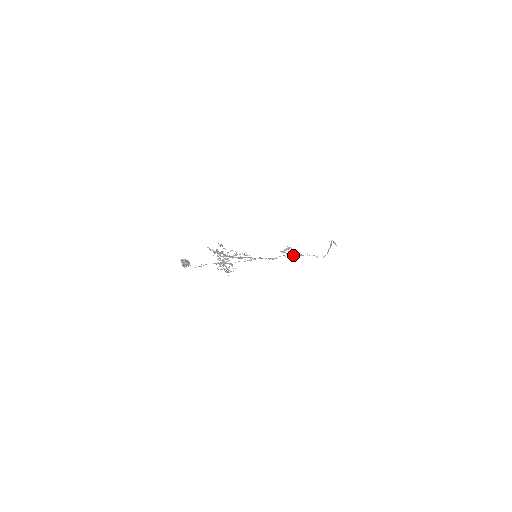
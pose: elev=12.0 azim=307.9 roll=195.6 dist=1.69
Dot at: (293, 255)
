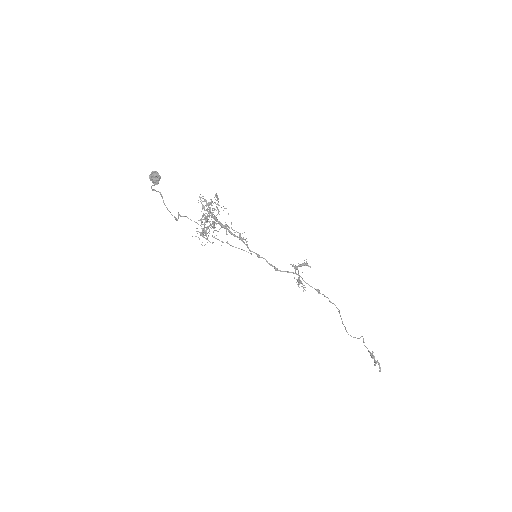
Dot at: occluded
